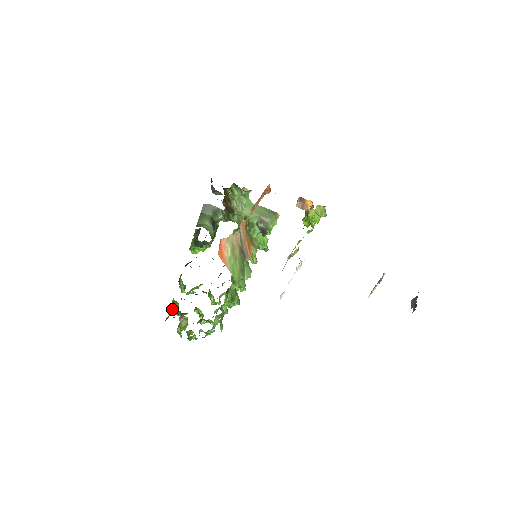
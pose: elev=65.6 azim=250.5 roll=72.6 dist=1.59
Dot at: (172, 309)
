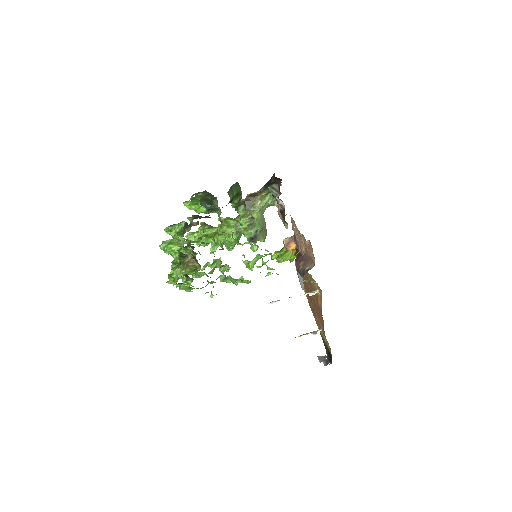
Dot at: (187, 248)
